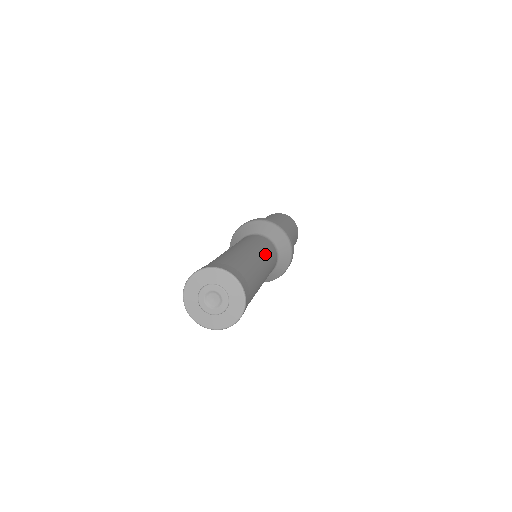
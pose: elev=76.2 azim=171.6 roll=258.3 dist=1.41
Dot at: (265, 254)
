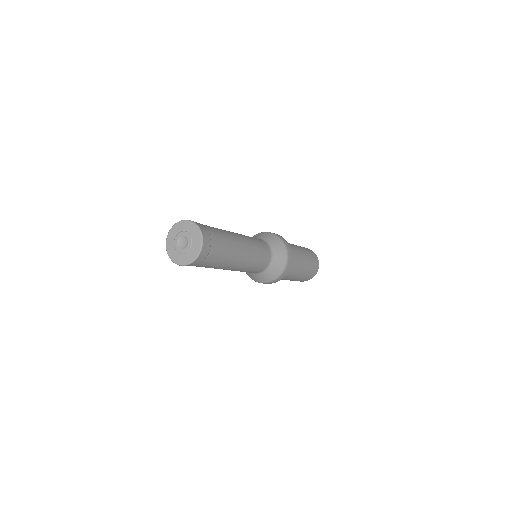
Dot at: (252, 247)
